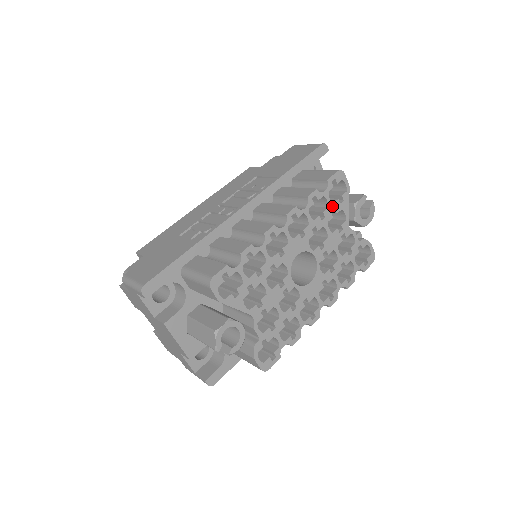
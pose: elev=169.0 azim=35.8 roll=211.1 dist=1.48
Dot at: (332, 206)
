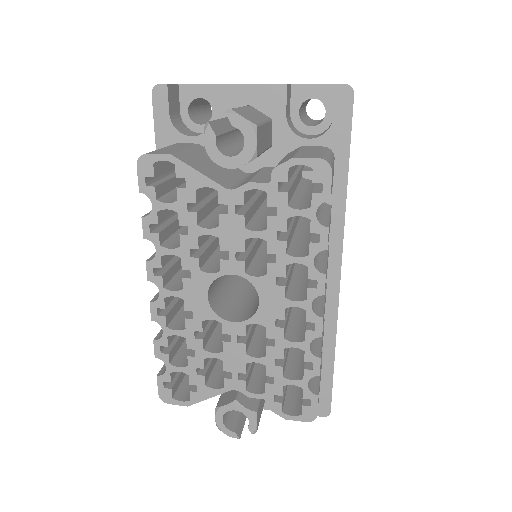
Dot at: (180, 205)
